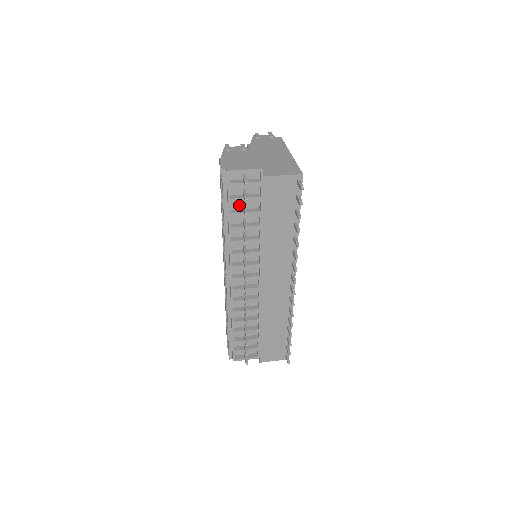
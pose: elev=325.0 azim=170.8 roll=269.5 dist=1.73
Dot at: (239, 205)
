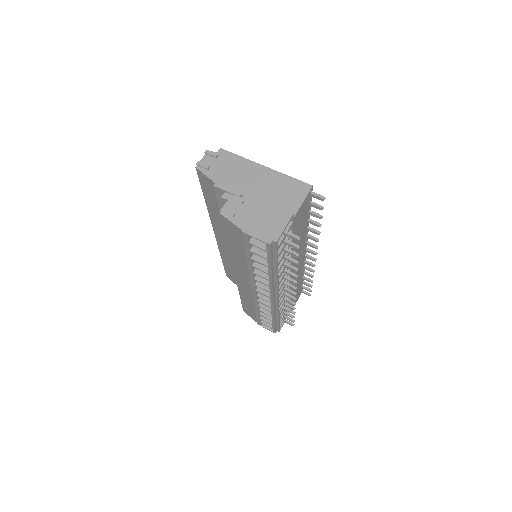
Dot at: occluded
